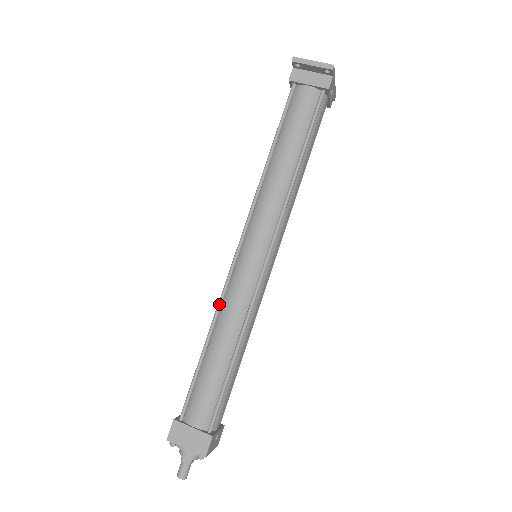
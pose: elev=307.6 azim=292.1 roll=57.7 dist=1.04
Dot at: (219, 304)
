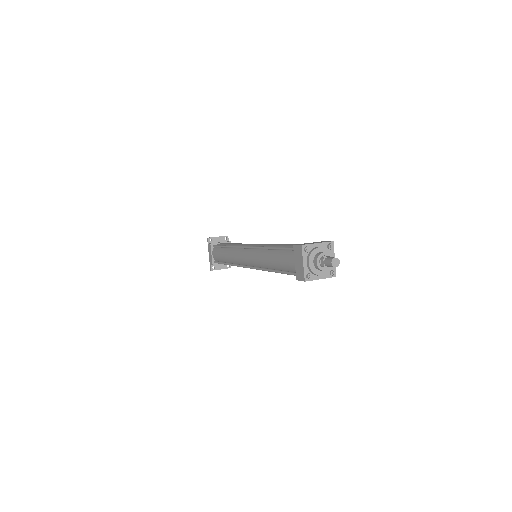
Dot at: (259, 246)
